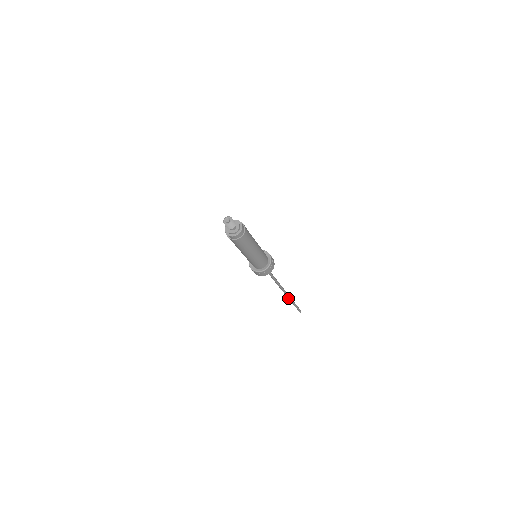
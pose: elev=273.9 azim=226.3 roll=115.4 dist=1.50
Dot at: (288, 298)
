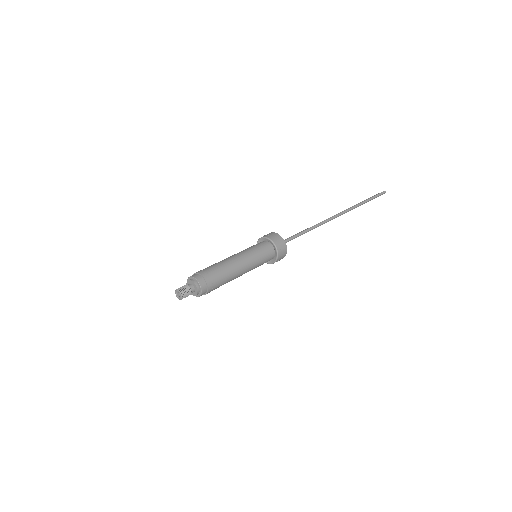
Dot at: (350, 210)
